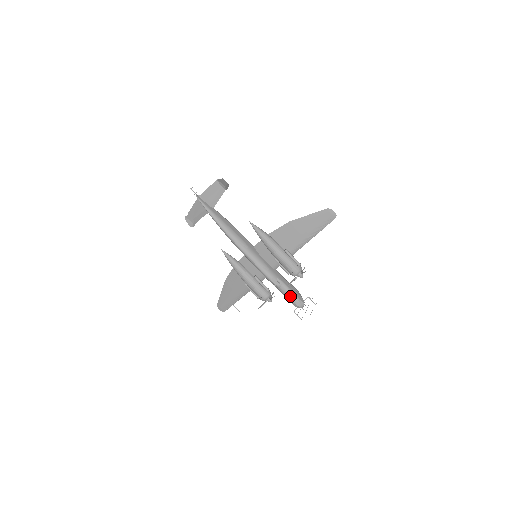
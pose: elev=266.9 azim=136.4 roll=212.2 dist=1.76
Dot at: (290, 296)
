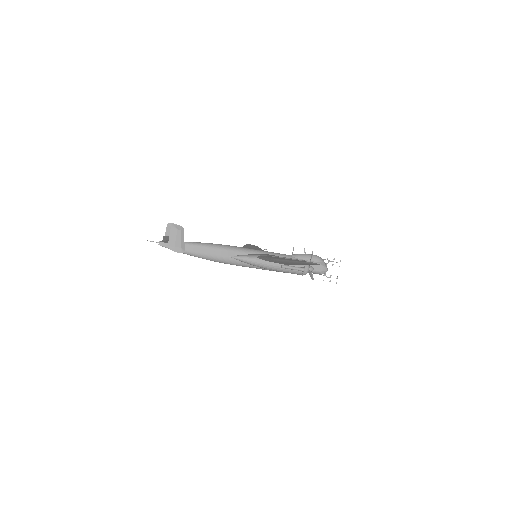
Dot at: occluded
